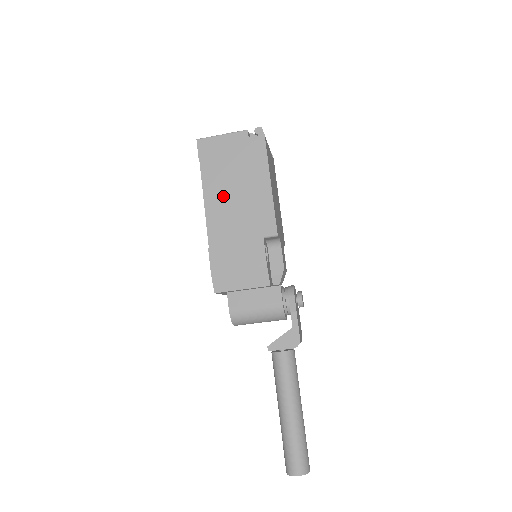
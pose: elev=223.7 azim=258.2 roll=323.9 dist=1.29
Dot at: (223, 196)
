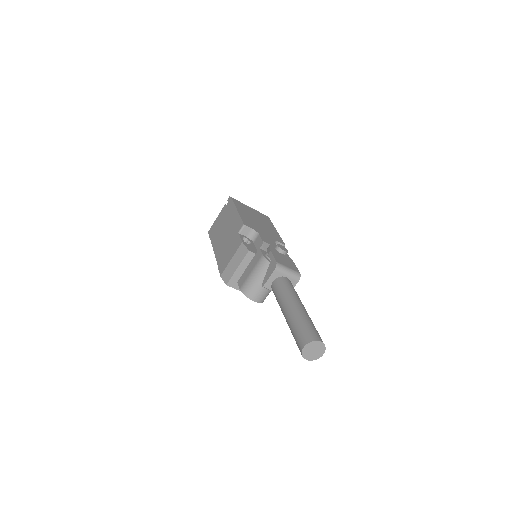
Dot at: (220, 239)
